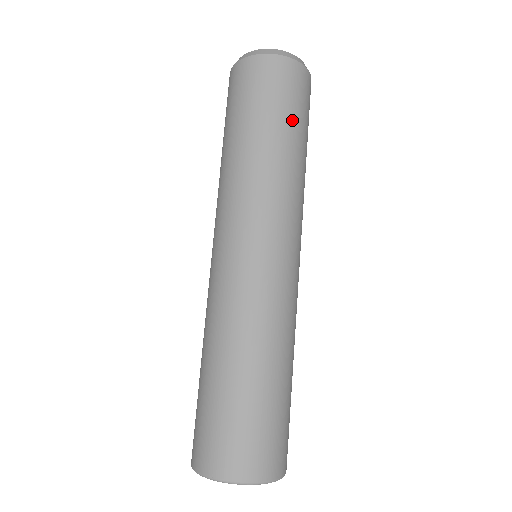
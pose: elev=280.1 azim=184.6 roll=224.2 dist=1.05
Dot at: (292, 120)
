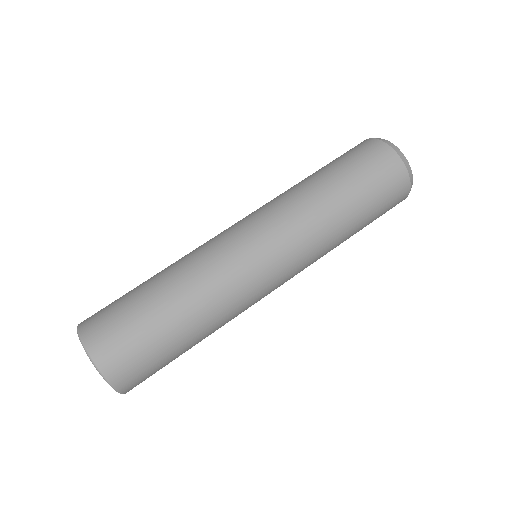
Dot at: (365, 200)
